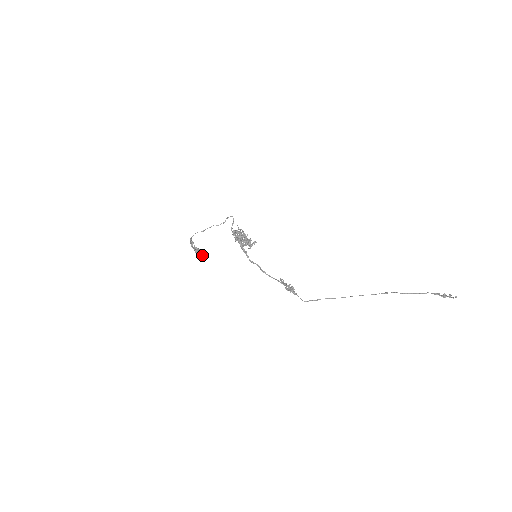
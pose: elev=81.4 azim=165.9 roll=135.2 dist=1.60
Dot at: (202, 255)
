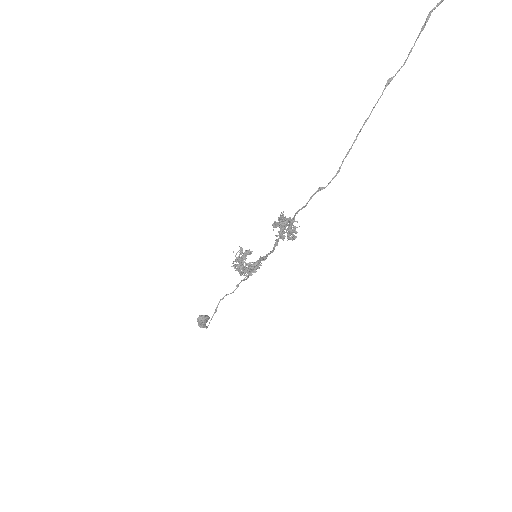
Dot at: (204, 316)
